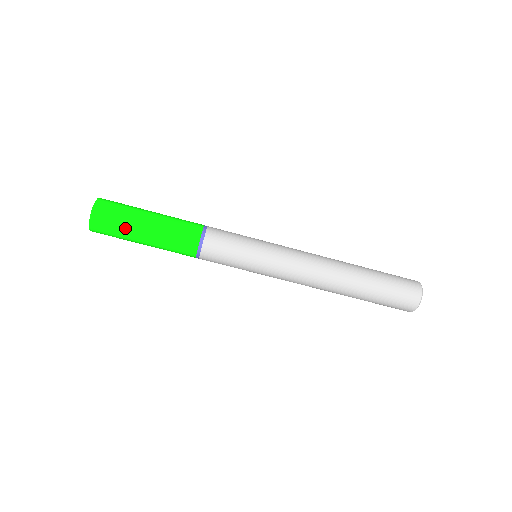
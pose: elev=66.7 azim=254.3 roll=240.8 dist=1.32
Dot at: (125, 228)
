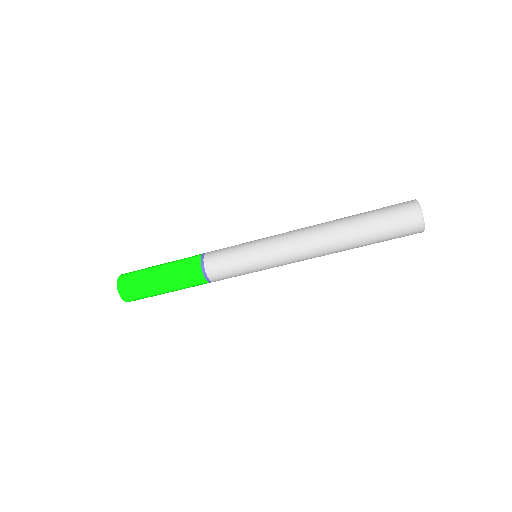
Dot at: occluded
